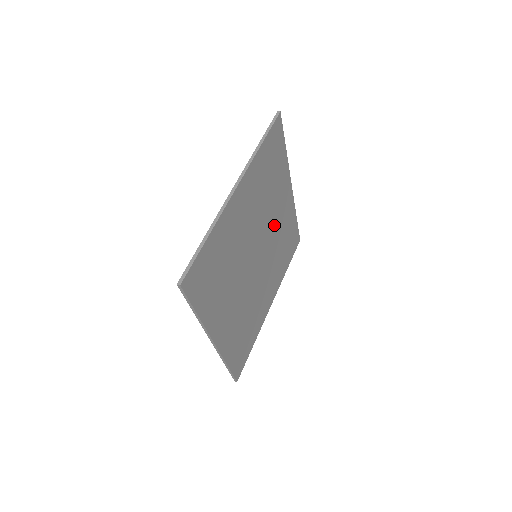
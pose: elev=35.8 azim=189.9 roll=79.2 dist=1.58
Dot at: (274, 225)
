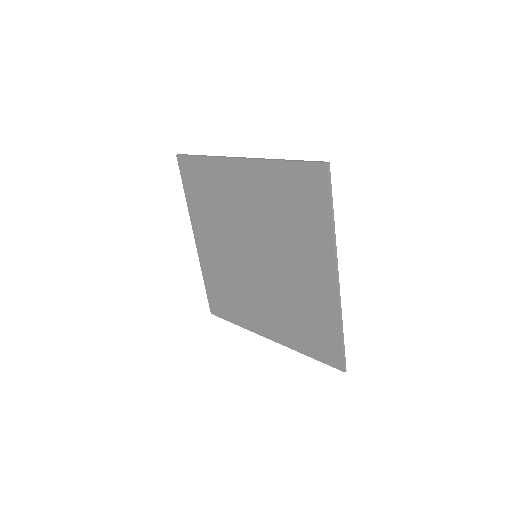
Dot at: (247, 213)
